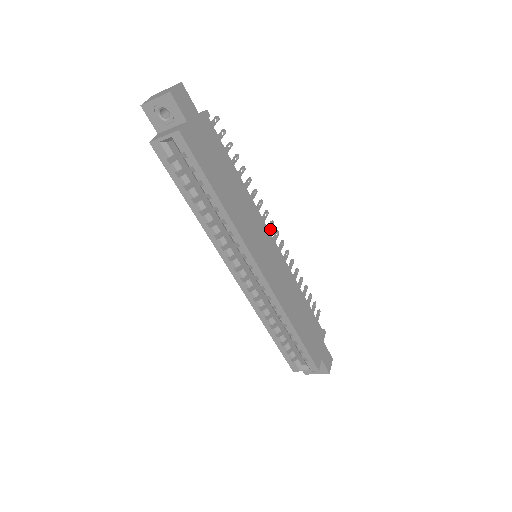
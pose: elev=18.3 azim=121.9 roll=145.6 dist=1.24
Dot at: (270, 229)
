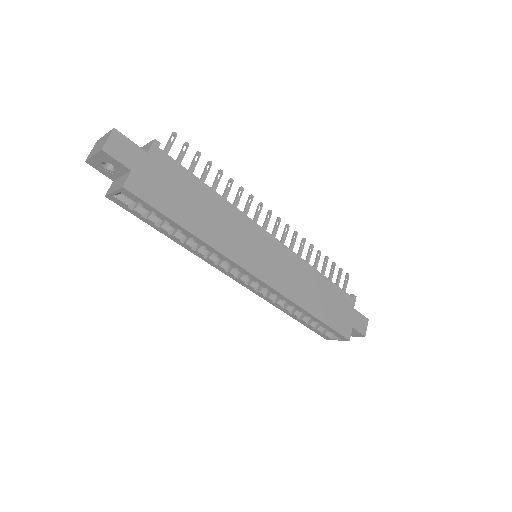
Dot at: (267, 222)
